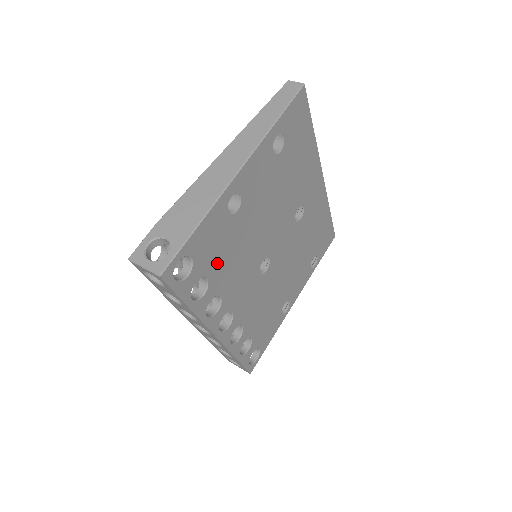
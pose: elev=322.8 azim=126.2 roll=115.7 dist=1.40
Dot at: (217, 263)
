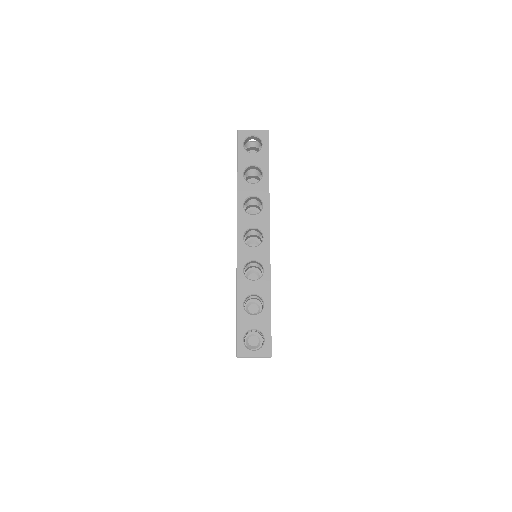
Dot at: occluded
